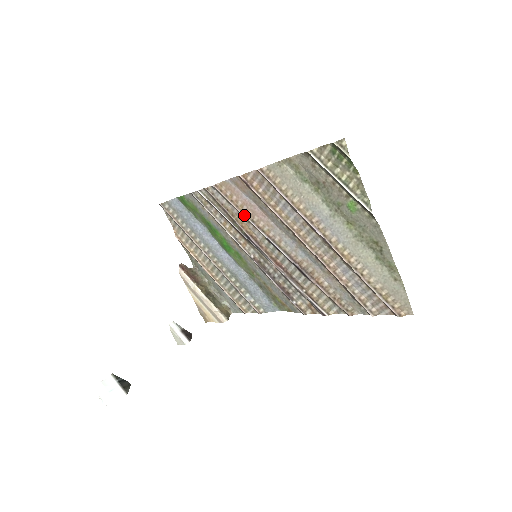
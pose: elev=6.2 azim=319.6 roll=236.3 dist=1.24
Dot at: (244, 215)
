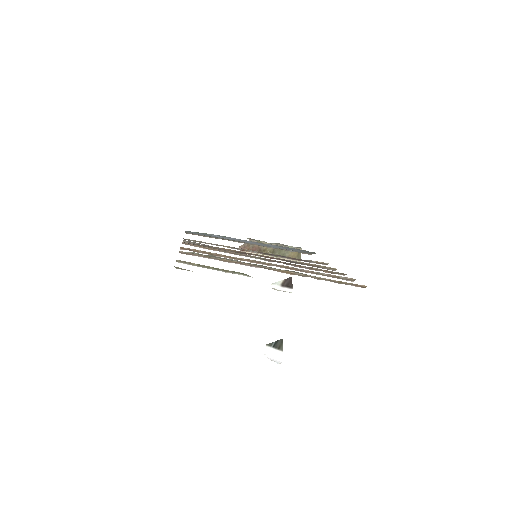
Dot at: occluded
